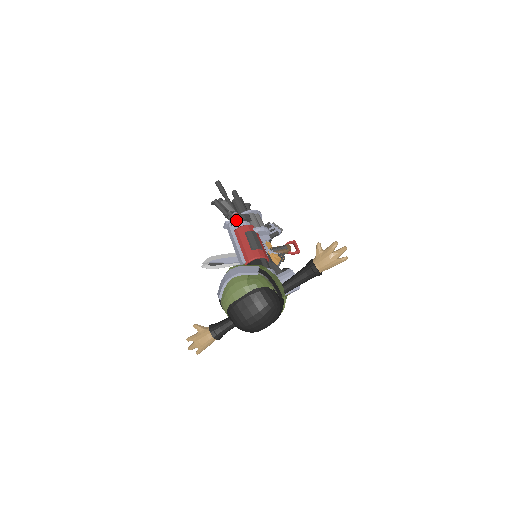
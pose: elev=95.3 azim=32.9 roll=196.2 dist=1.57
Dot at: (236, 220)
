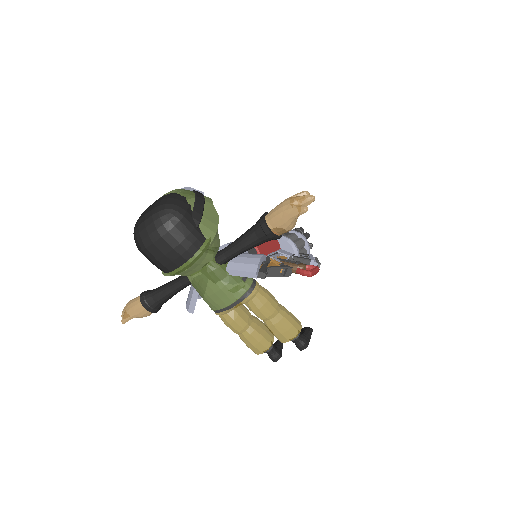
Dot at: occluded
